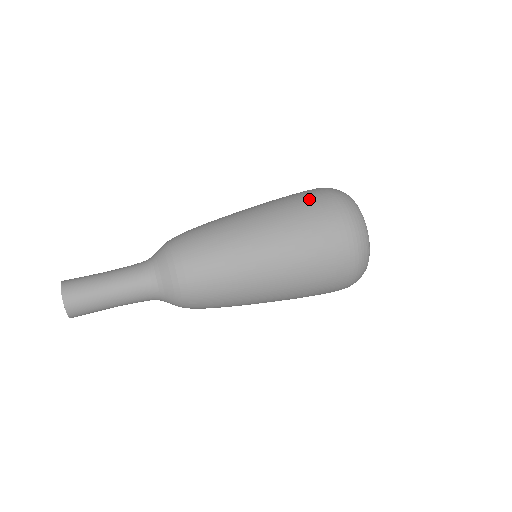
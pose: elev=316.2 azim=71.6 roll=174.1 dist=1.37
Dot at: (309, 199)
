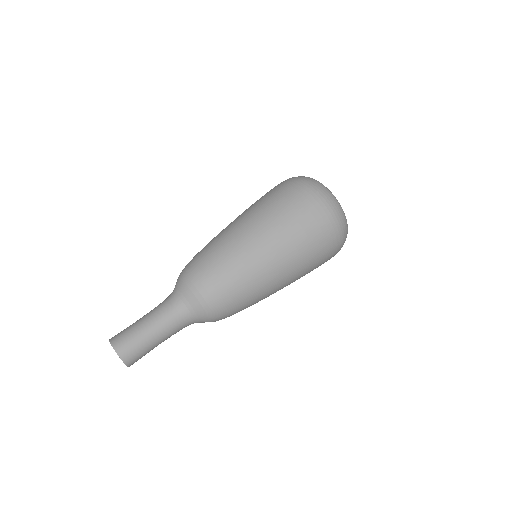
Dot at: (280, 192)
